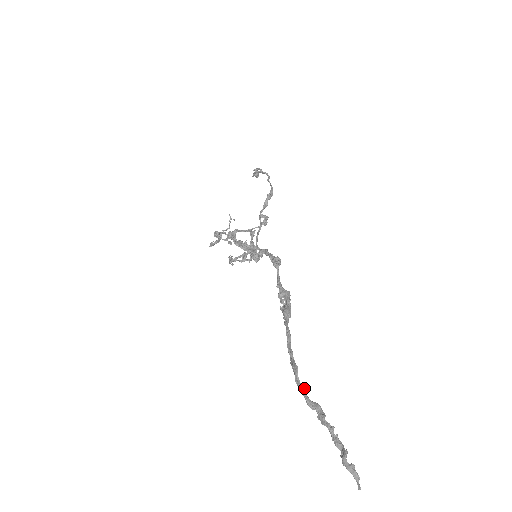
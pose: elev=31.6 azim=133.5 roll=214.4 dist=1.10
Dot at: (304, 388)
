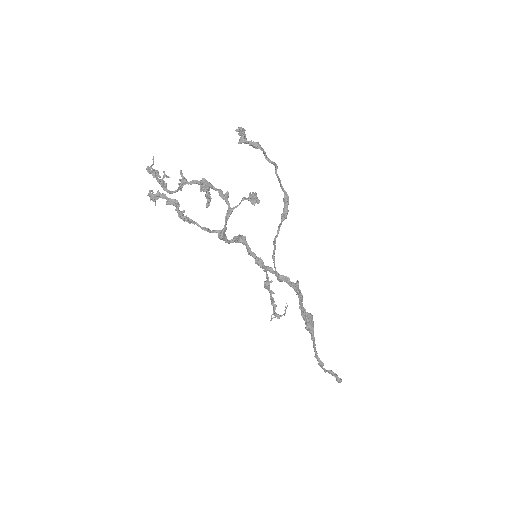
Dot at: occluded
